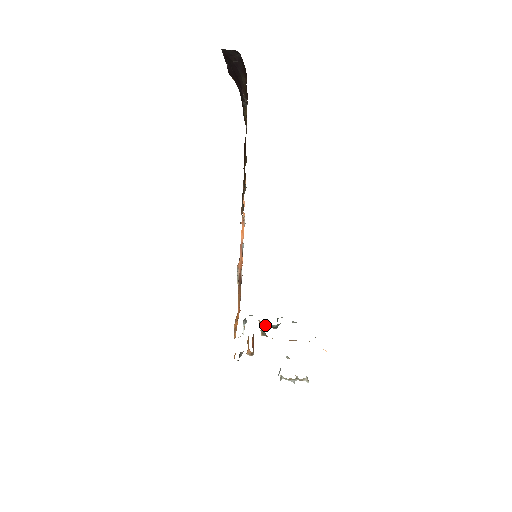
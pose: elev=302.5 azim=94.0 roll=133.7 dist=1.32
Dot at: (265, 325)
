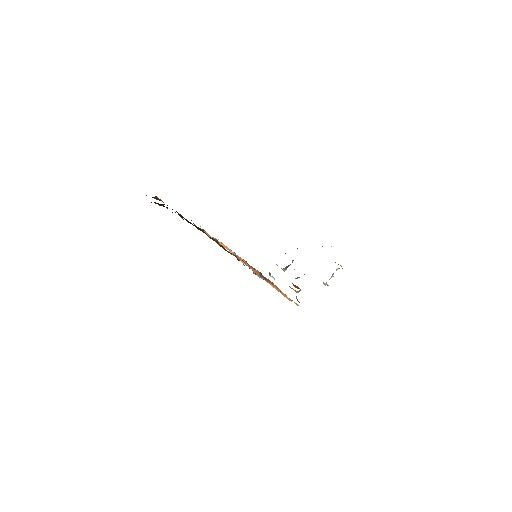
Dot at: (286, 268)
